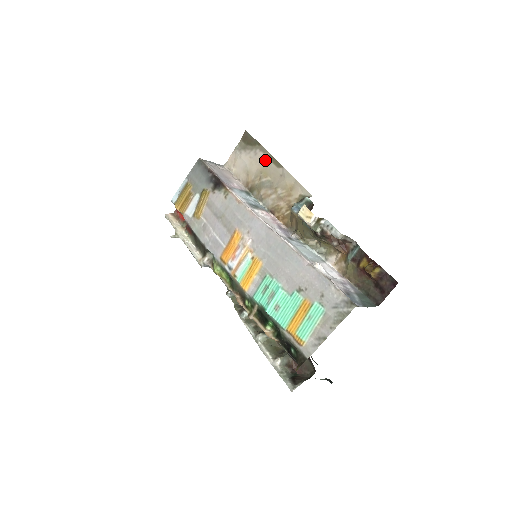
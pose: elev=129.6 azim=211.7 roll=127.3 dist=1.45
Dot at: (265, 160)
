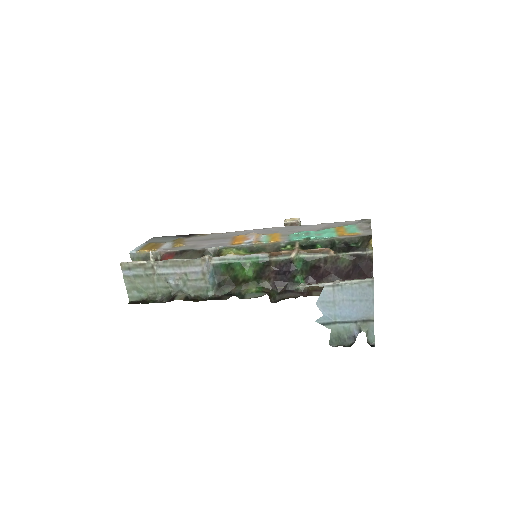
Dot at: occluded
